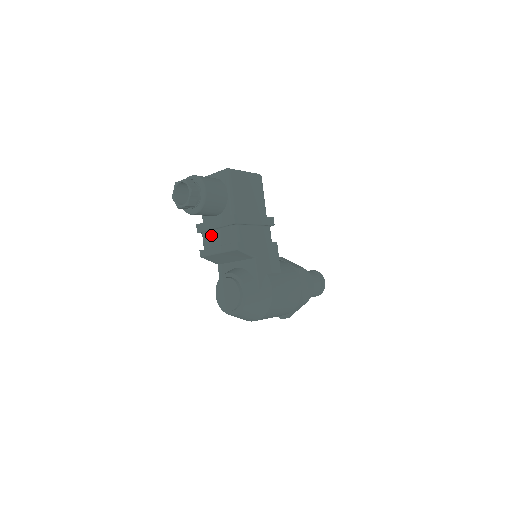
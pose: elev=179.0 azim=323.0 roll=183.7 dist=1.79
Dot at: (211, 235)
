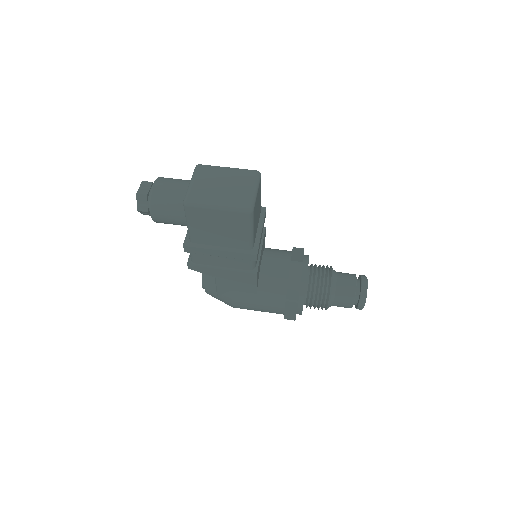
Dot at: occluded
